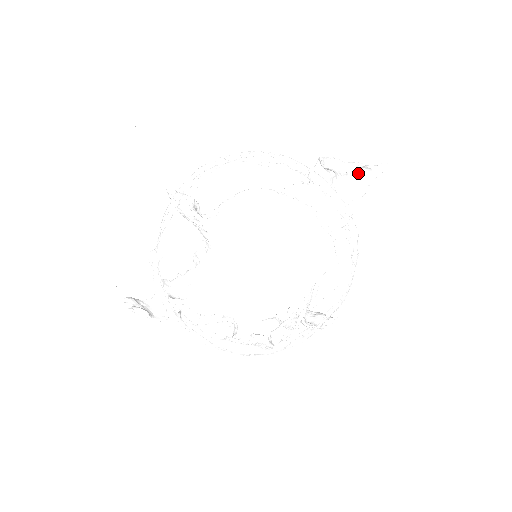
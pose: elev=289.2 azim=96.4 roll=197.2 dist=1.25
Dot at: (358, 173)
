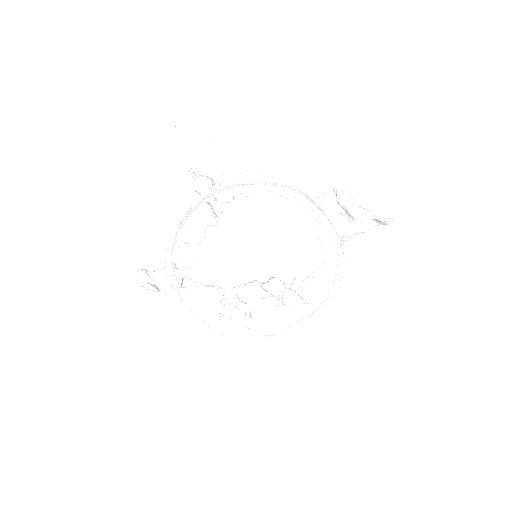
Dot at: occluded
